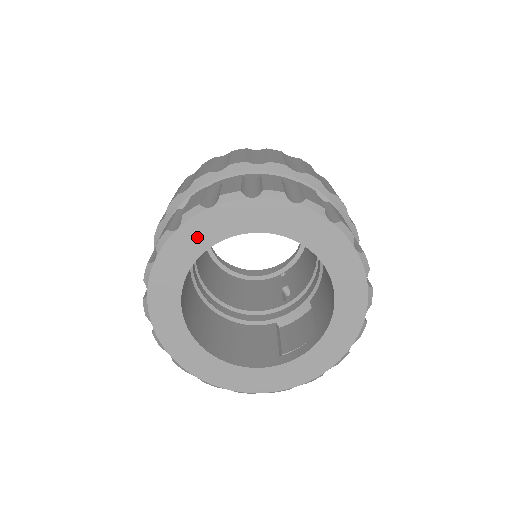
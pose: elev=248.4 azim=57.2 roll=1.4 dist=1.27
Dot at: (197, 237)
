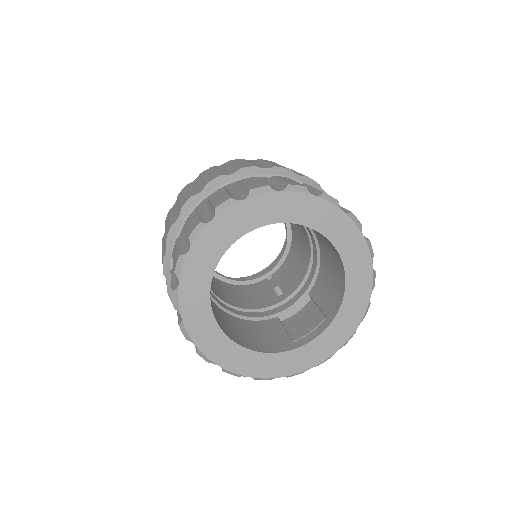
Dot at: (229, 228)
